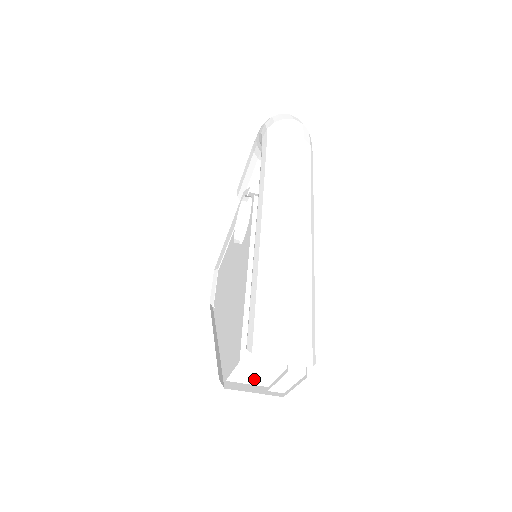
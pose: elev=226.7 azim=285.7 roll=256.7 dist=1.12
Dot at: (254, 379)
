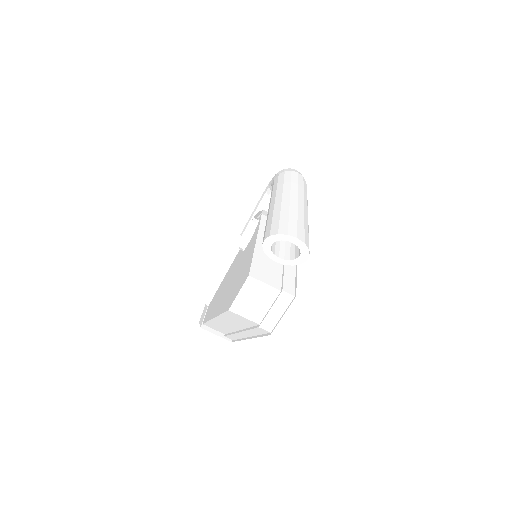
Dot at: (252, 308)
